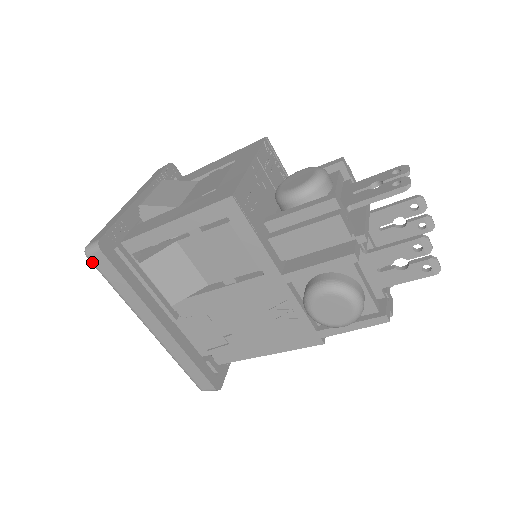
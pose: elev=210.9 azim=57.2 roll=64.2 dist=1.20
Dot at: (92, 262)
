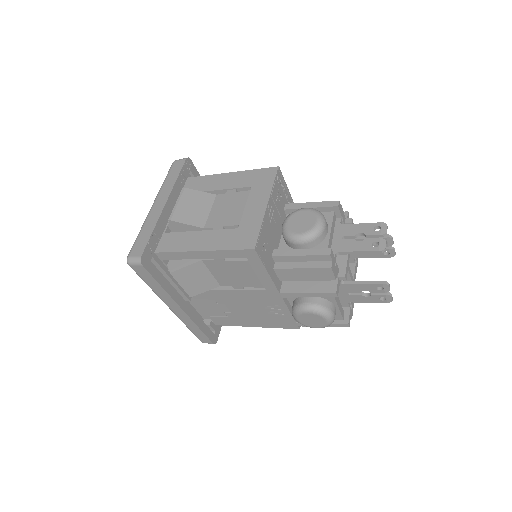
Dot at: occluded
